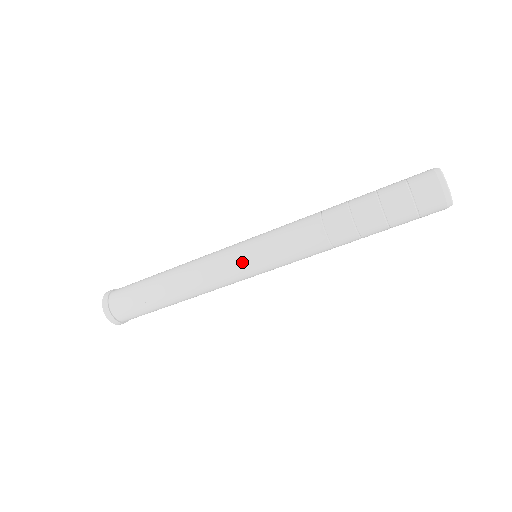
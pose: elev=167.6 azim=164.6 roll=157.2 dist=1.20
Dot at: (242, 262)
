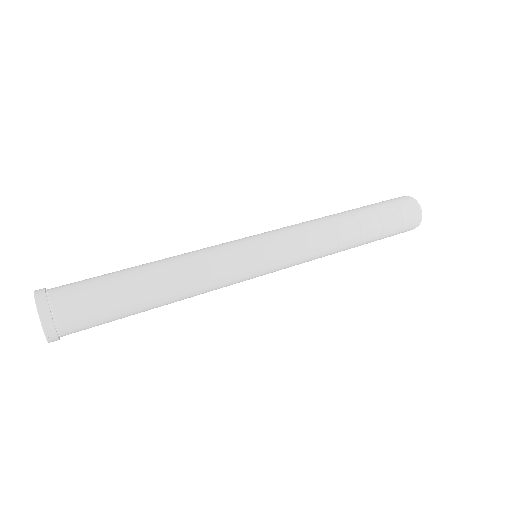
Dot at: (256, 271)
